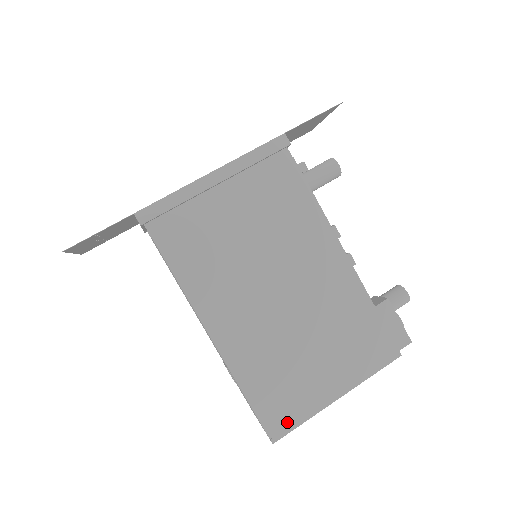
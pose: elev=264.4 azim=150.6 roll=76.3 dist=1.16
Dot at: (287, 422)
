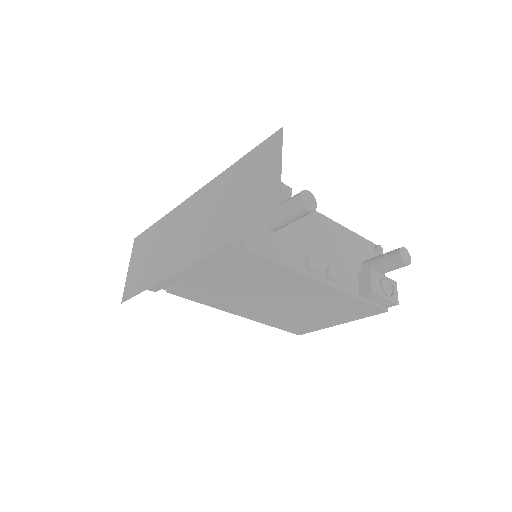
Dot at: (305, 331)
